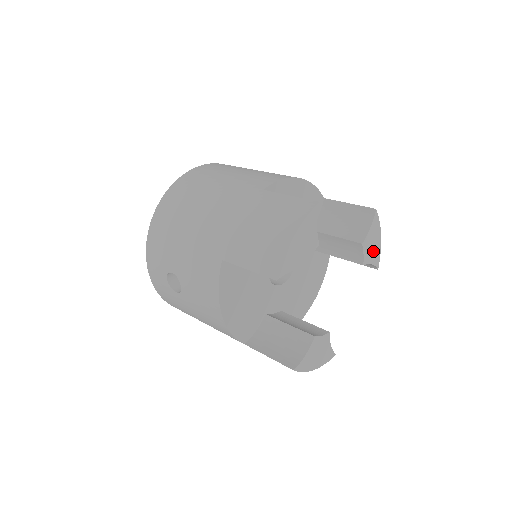
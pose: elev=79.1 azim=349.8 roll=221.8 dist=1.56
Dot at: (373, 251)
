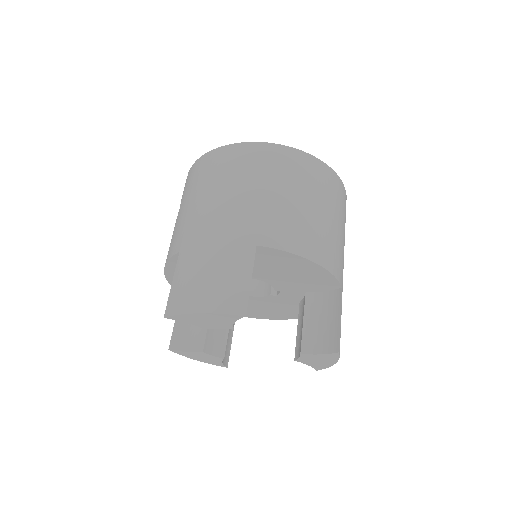
Dot at: (316, 362)
